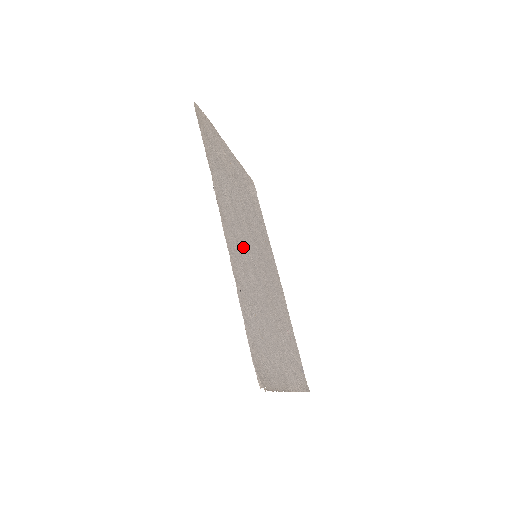
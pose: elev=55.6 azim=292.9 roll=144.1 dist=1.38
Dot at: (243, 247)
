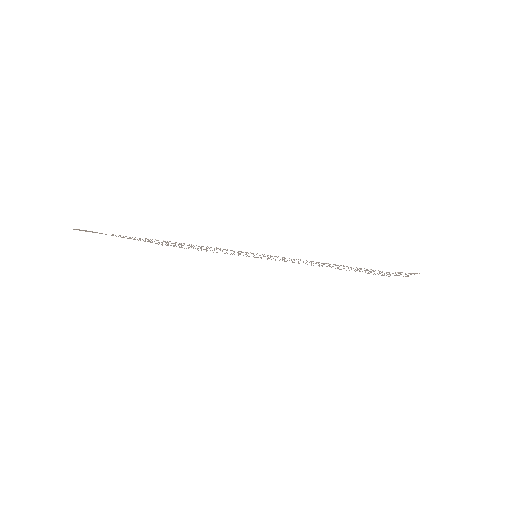
Dot at: occluded
